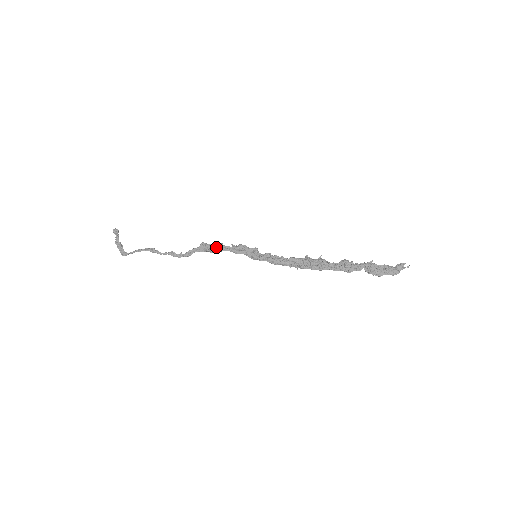
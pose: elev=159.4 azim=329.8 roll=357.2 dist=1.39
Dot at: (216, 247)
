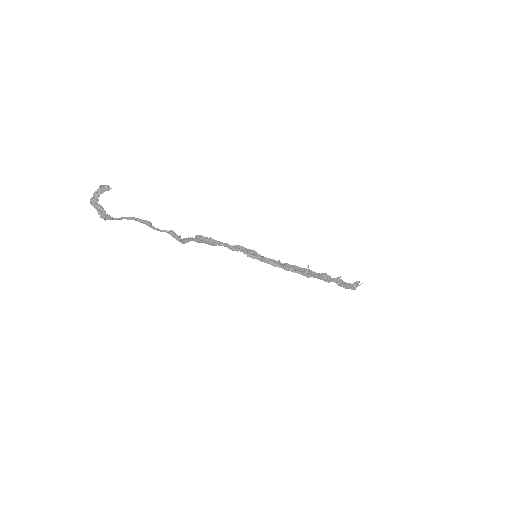
Dot at: (216, 241)
